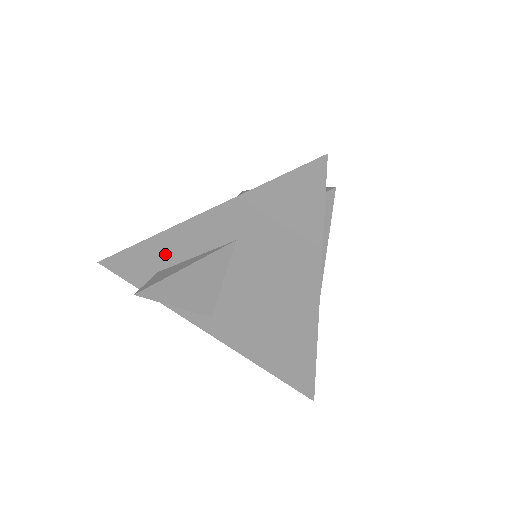
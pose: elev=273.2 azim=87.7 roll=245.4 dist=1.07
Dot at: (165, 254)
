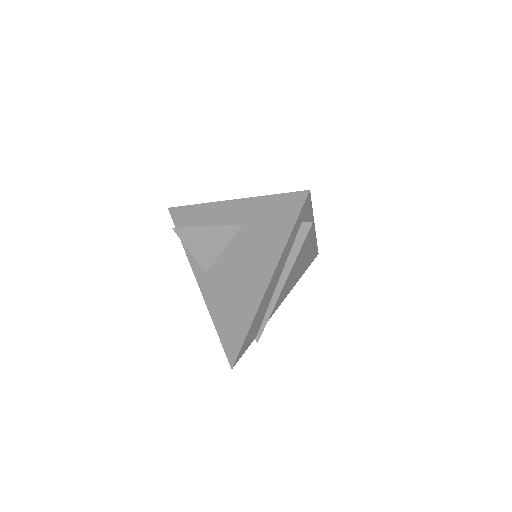
Dot at: (204, 218)
